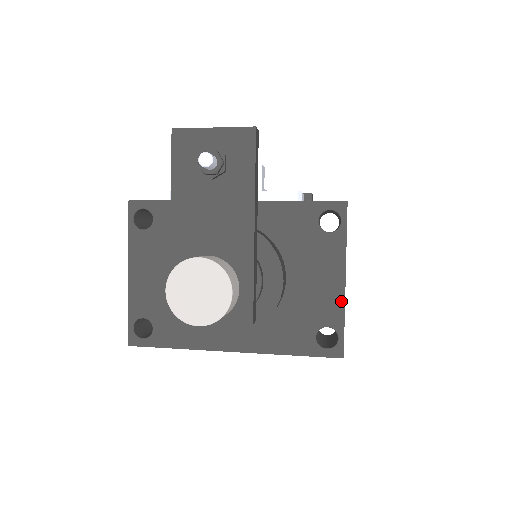
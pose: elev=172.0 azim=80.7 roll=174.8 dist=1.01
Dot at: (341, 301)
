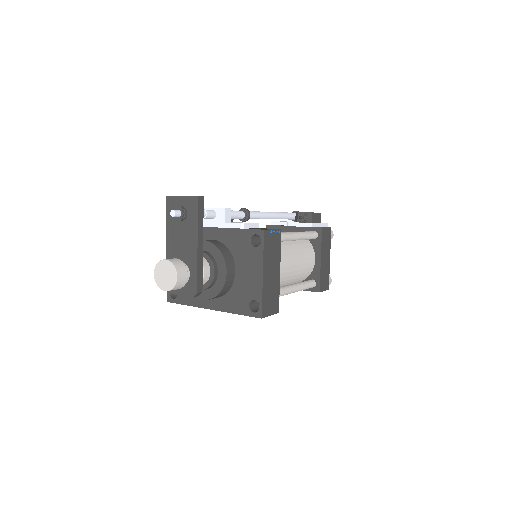
Dot at: (261, 286)
